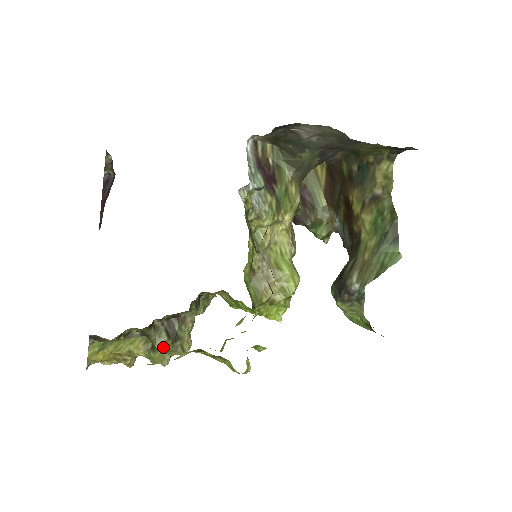
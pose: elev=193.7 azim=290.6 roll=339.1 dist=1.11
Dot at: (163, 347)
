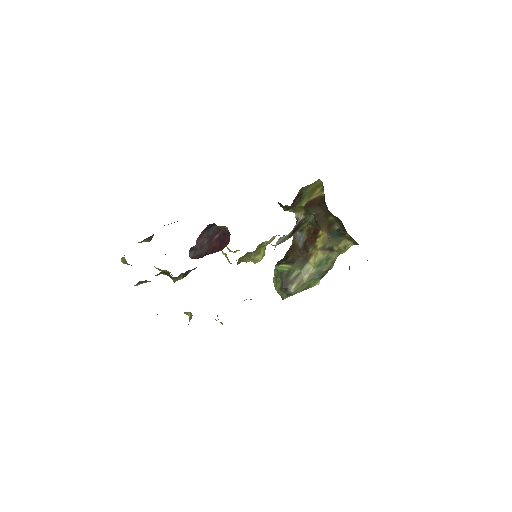
Dot at: occluded
